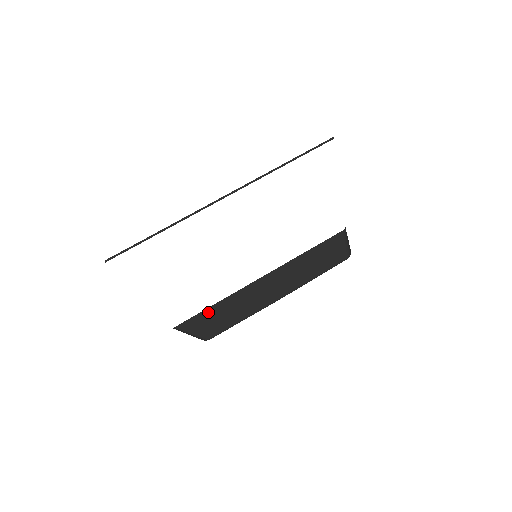
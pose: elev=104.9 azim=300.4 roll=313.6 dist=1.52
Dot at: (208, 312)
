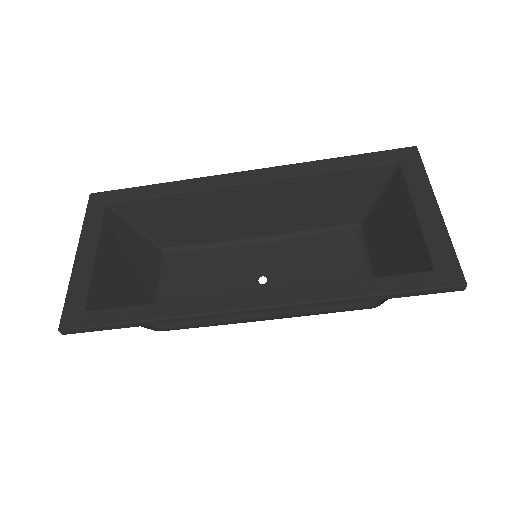
Dot at: (163, 206)
